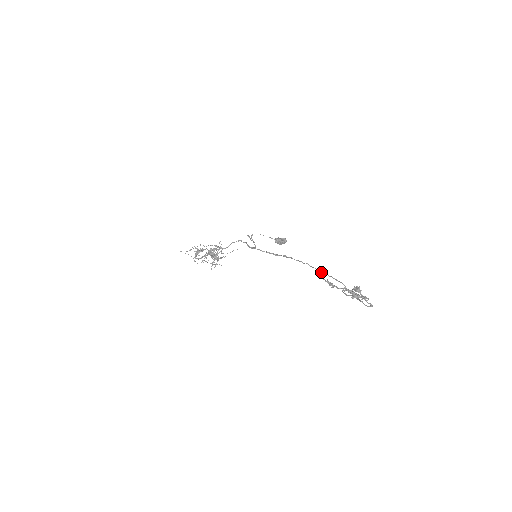
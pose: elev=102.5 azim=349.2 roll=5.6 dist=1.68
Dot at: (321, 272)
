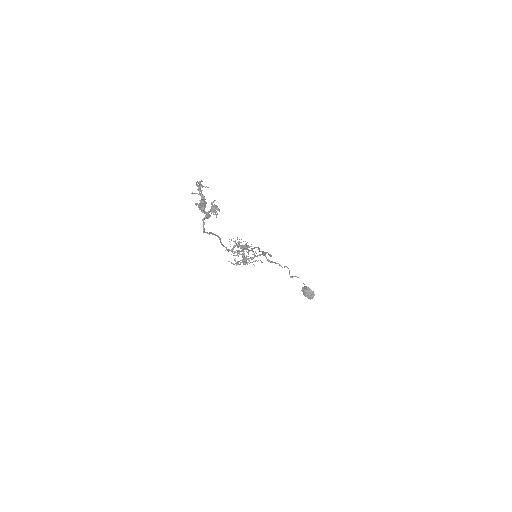
Dot at: (252, 249)
